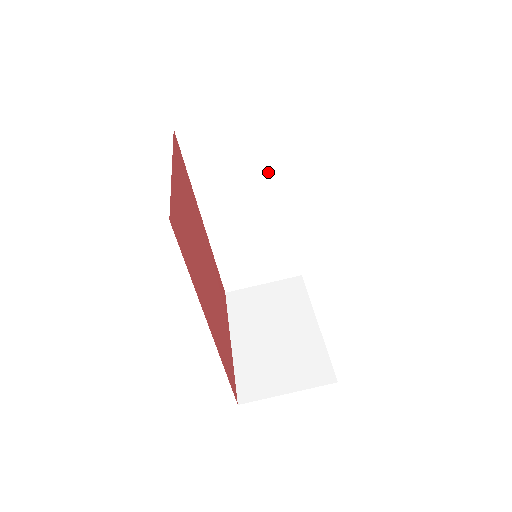
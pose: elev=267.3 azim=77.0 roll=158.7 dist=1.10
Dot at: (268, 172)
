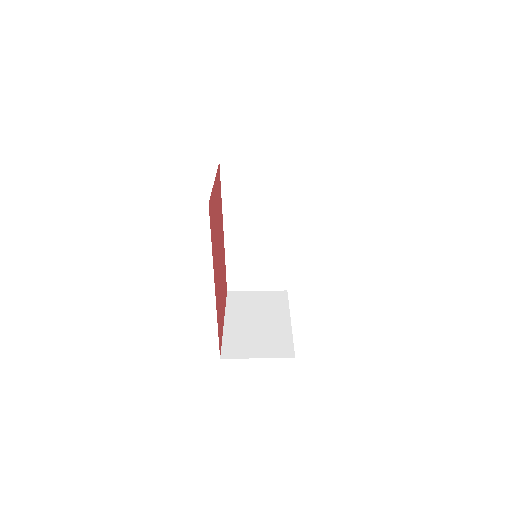
Dot at: (277, 205)
